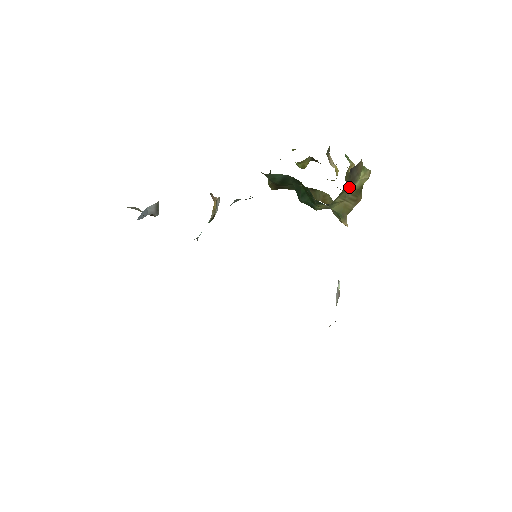
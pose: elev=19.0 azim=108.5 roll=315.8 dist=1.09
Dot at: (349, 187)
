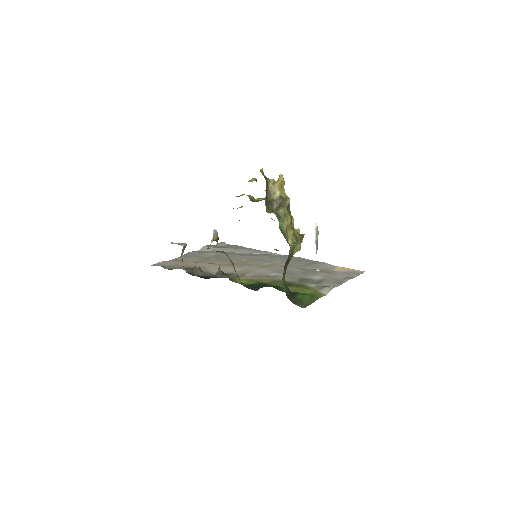
Dot at: occluded
